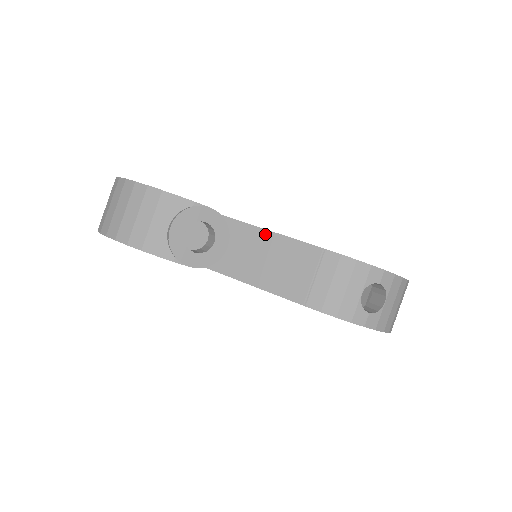
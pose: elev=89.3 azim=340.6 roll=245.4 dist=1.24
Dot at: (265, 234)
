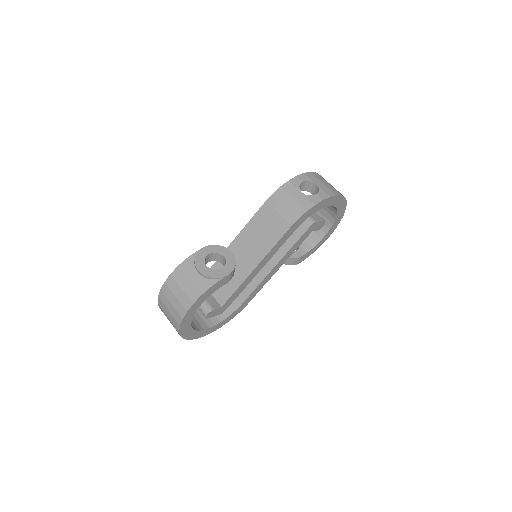
Dot at: (241, 235)
